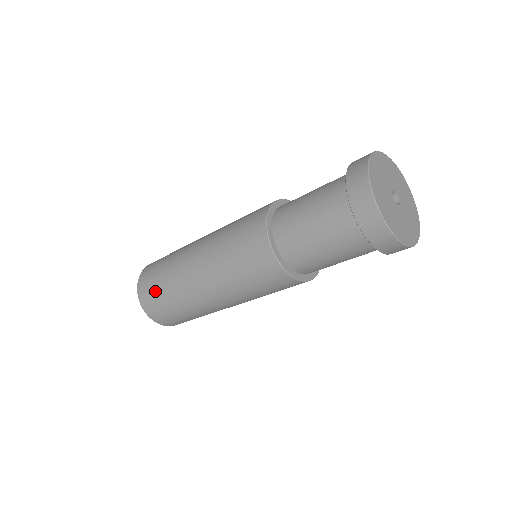
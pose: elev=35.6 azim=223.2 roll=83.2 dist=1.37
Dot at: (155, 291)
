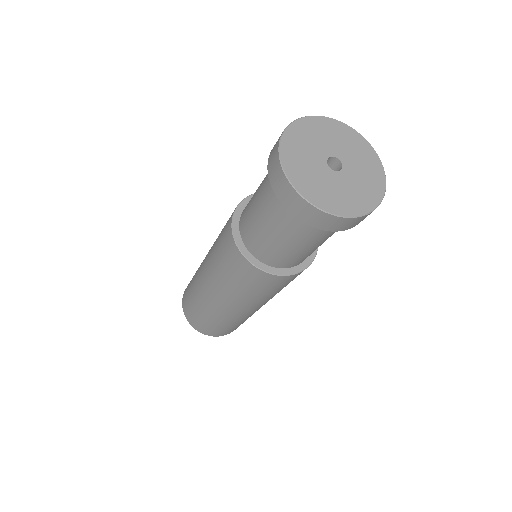
Dot at: (188, 293)
